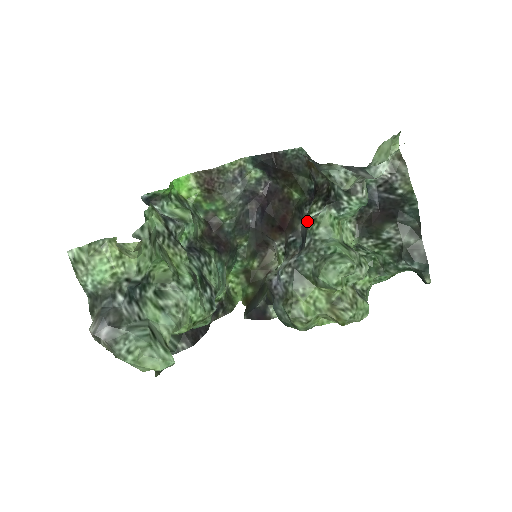
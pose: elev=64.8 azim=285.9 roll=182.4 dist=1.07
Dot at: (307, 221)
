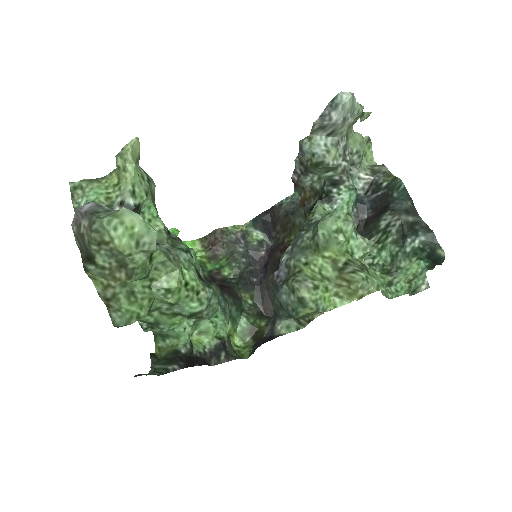
Dot at: occluded
